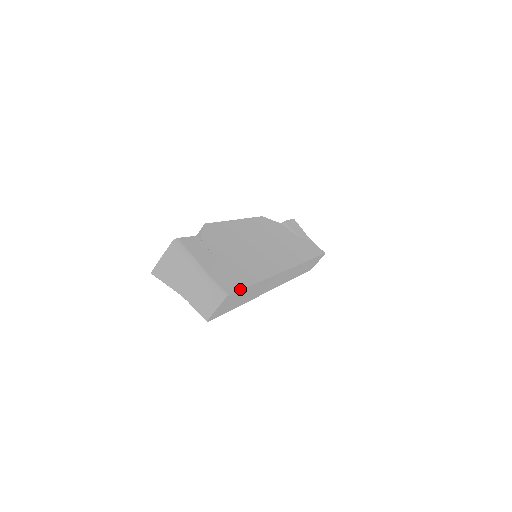
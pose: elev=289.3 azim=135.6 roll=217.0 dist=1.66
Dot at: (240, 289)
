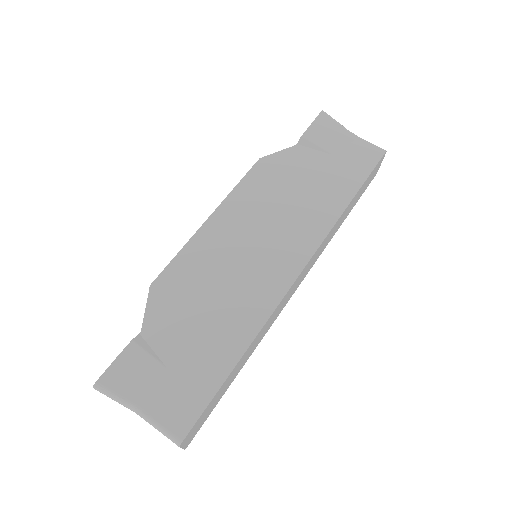
Dot at: (202, 410)
